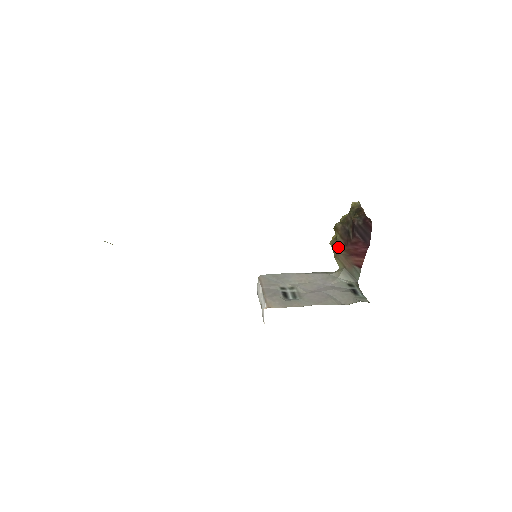
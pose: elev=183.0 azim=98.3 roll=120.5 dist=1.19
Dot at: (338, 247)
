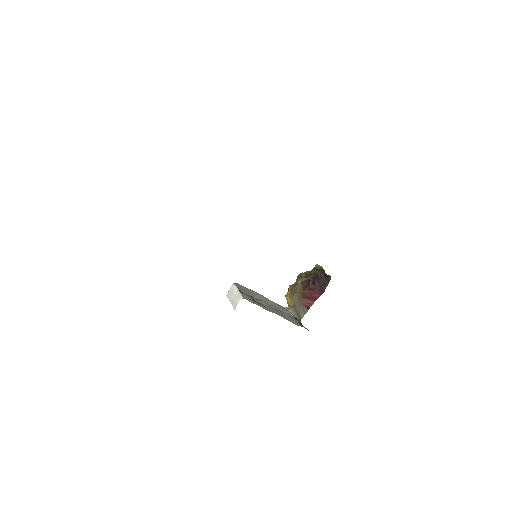
Dot at: (296, 290)
